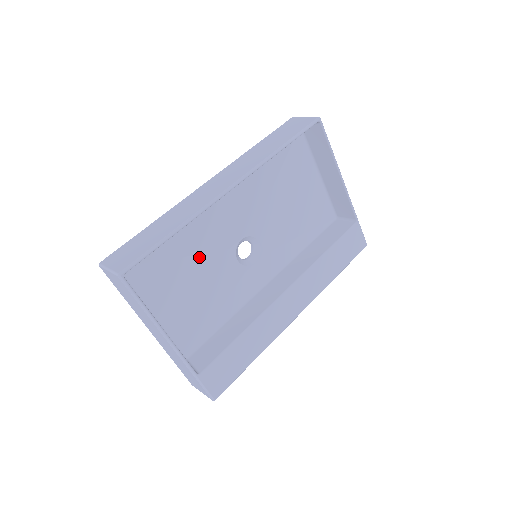
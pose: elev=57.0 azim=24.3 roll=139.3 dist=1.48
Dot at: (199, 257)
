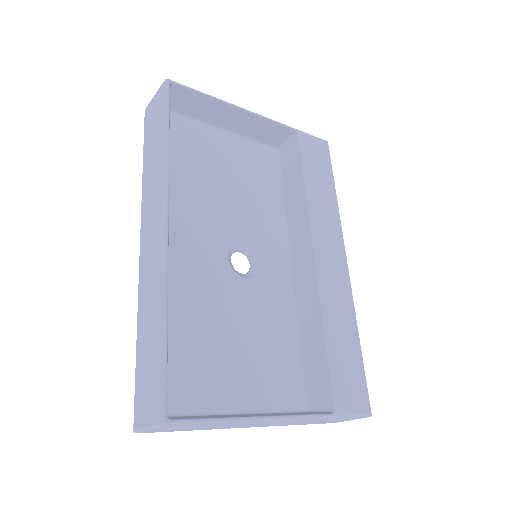
Dot at: (212, 315)
